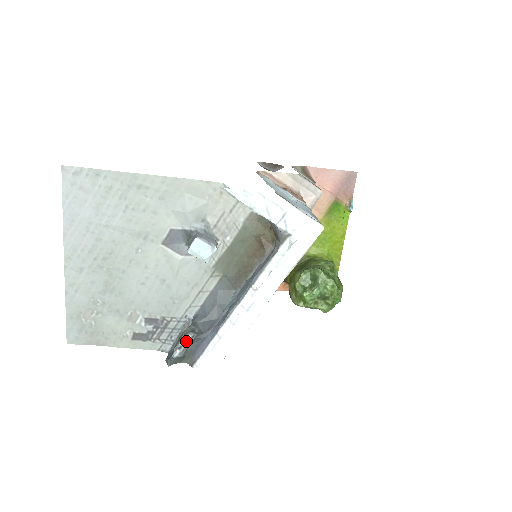
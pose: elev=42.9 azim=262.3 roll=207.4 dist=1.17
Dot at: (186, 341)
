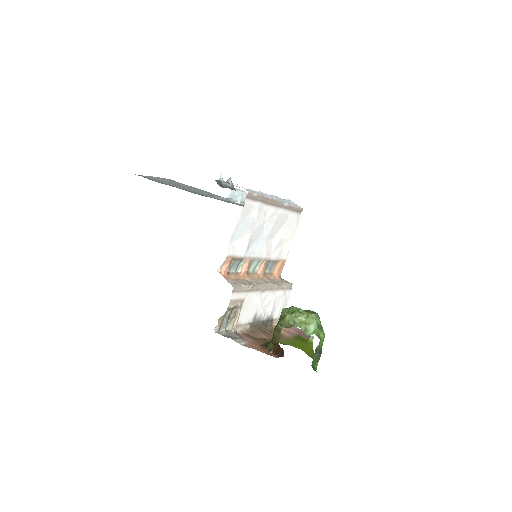
Dot at: occluded
